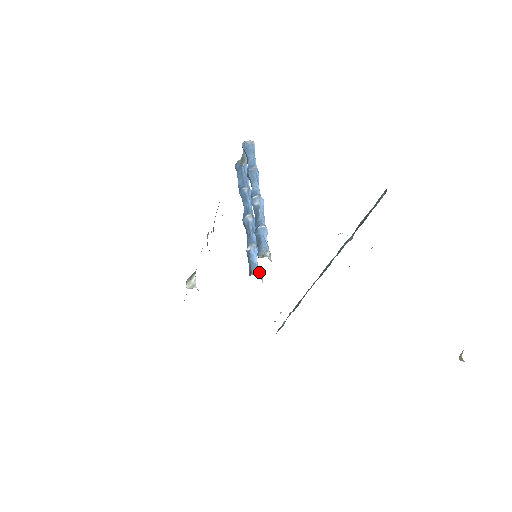
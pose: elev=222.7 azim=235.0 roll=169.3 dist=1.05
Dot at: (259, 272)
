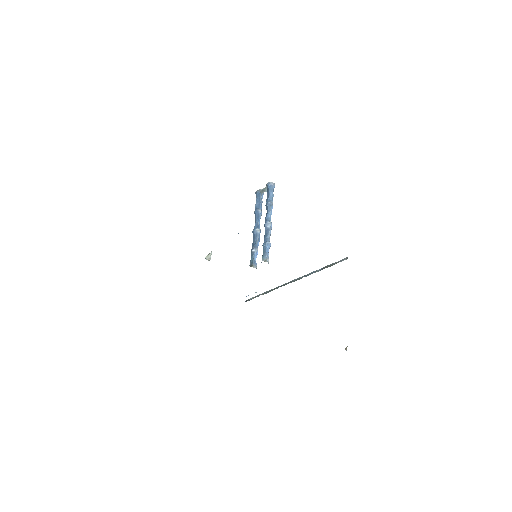
Dot at: (256, 267)
